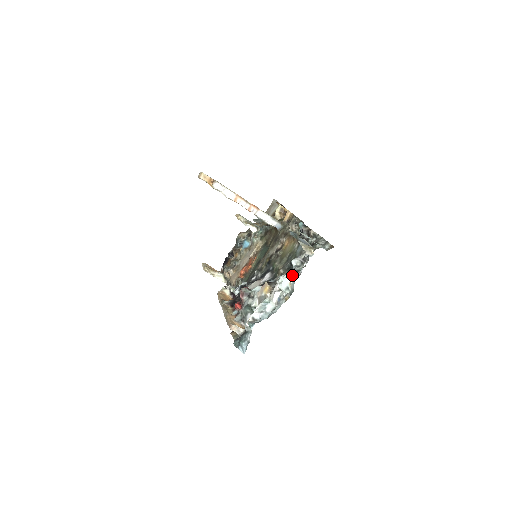
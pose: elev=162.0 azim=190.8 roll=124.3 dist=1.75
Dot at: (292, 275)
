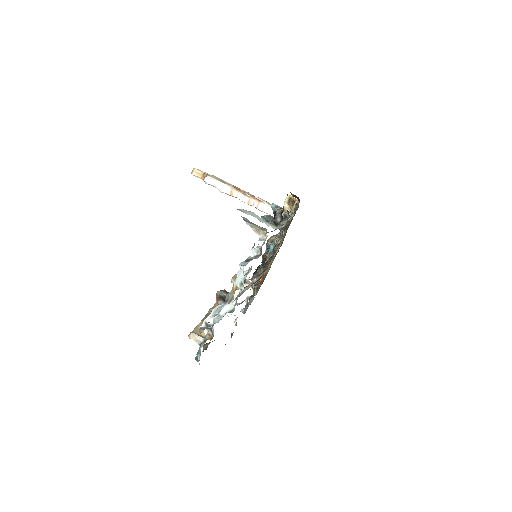
Dot at: (243, 266)
